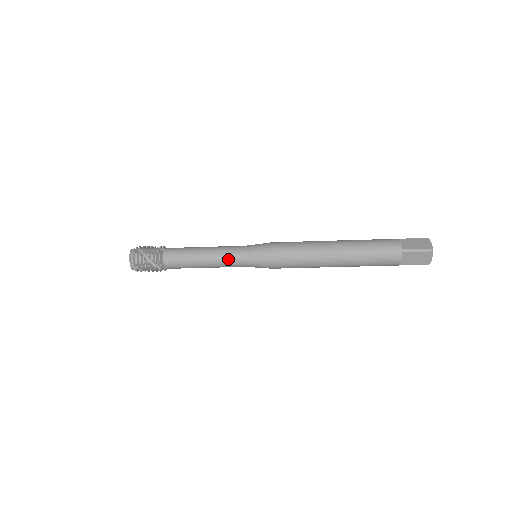
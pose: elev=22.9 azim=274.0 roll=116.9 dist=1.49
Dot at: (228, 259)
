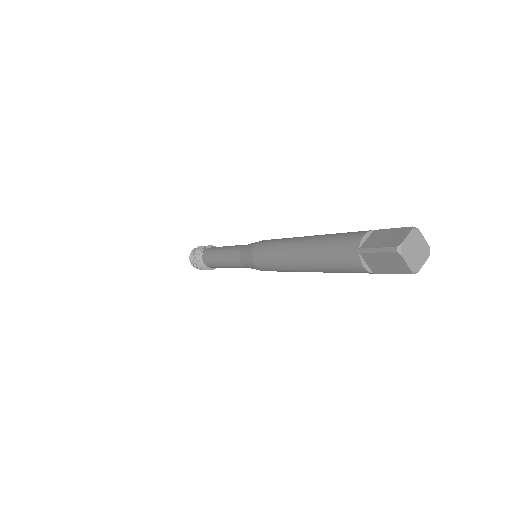
Dot at: (231, 259)
